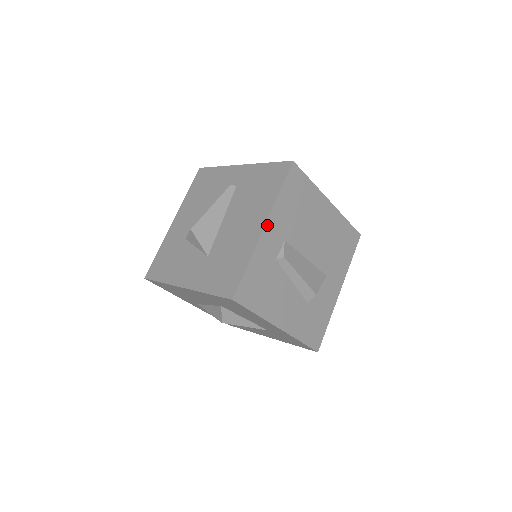
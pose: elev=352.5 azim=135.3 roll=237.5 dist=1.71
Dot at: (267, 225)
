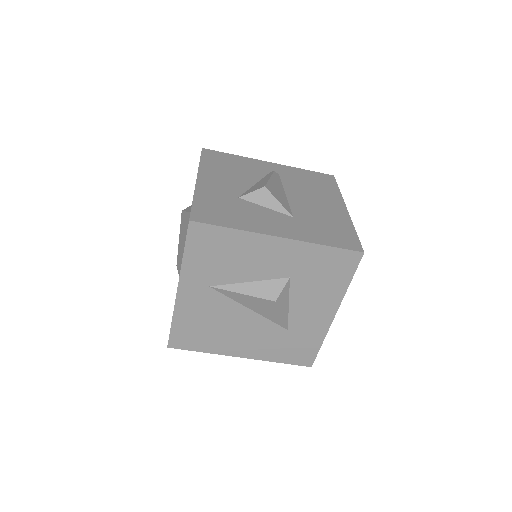
Dot at: occluded
